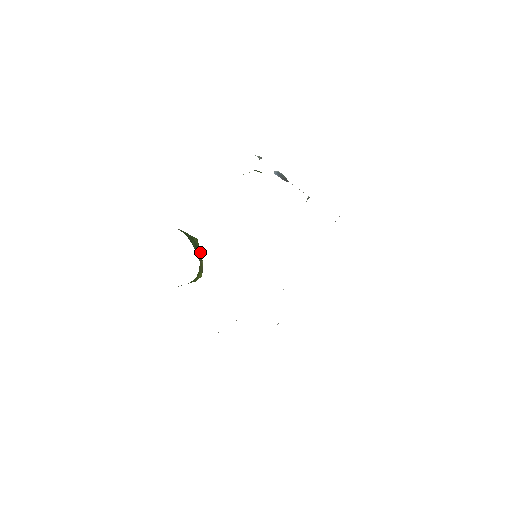
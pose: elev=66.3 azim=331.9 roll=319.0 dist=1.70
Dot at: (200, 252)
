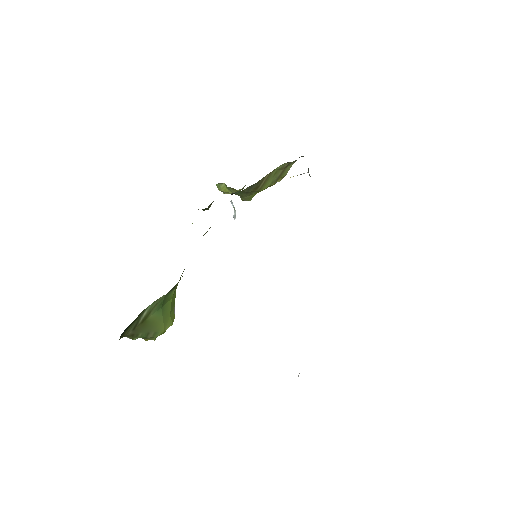
Dot at: occluded
